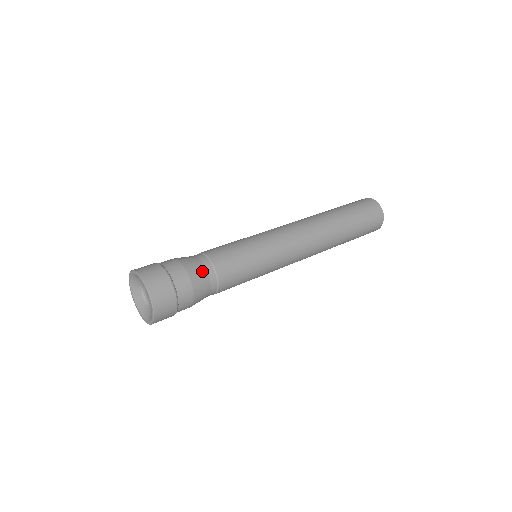
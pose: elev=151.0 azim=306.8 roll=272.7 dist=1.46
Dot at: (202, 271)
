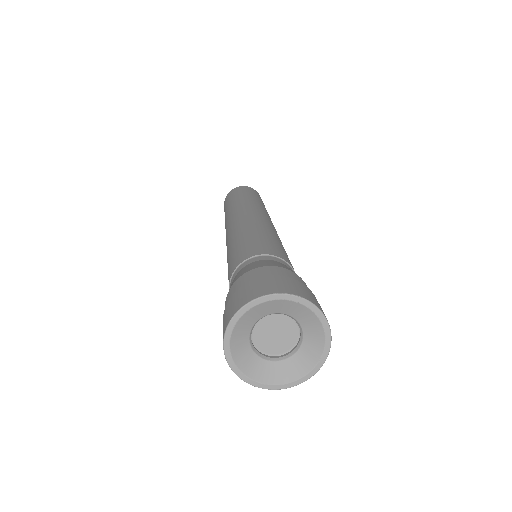
Dot at: (283, 265)
